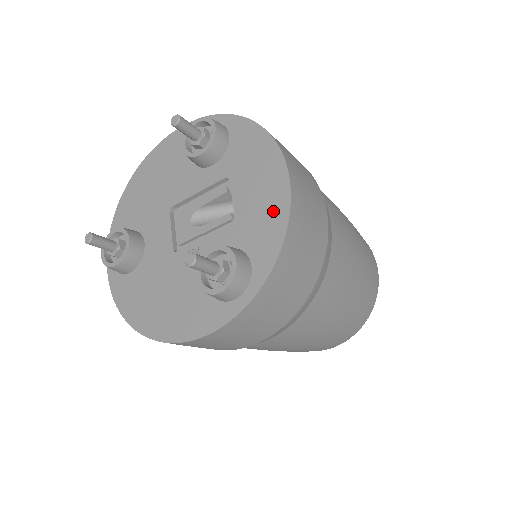
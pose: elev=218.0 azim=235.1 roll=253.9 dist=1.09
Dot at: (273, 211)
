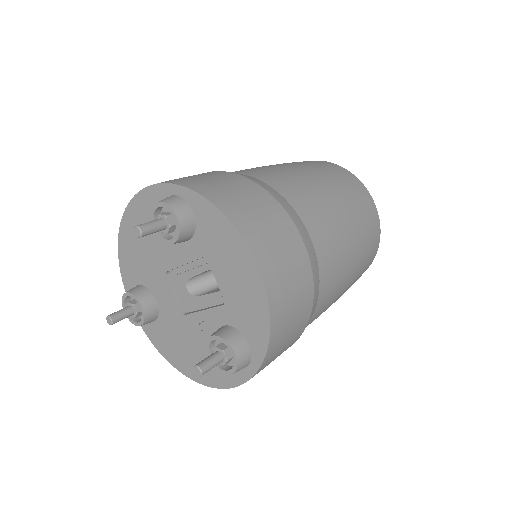
Dot at: (254, 303)
